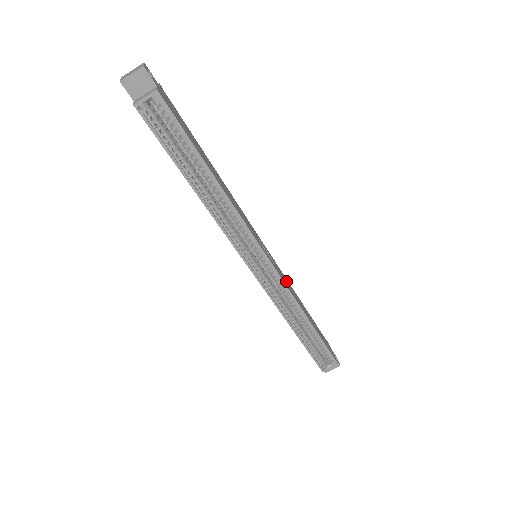
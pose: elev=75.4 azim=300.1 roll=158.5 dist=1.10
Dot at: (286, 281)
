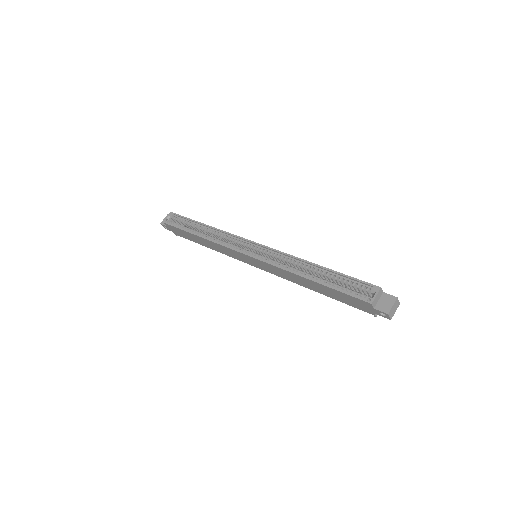
Dot at: occluded
